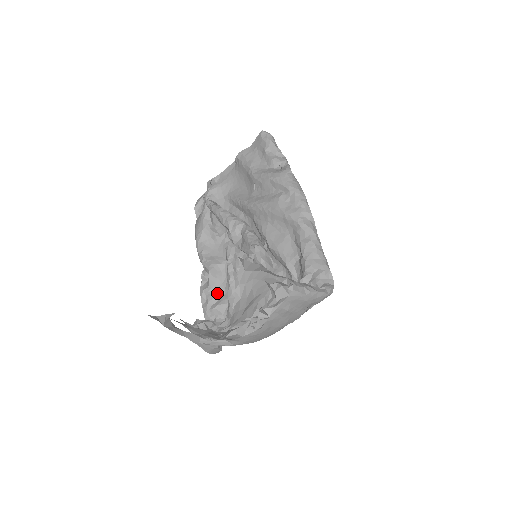
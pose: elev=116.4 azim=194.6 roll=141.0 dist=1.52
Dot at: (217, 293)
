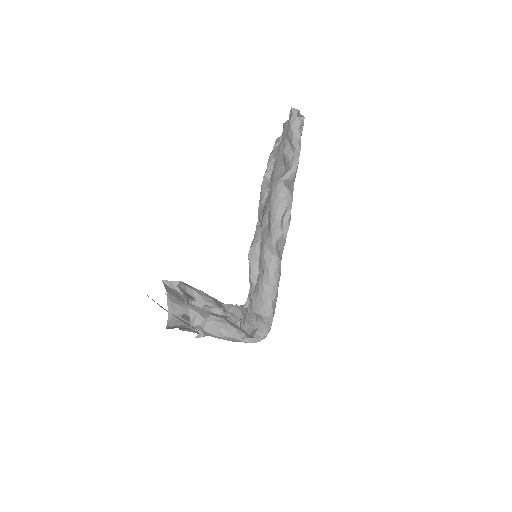
Dot at: occluded
